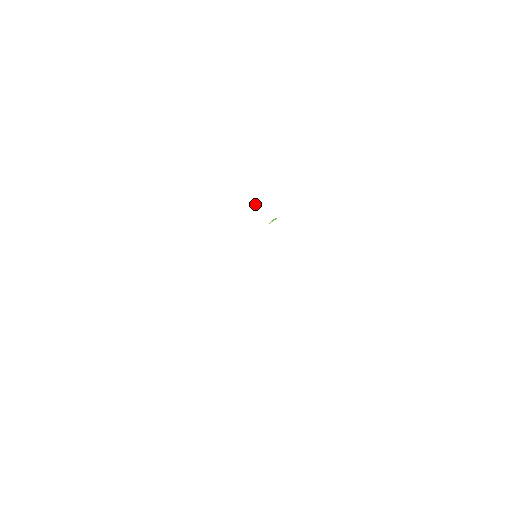
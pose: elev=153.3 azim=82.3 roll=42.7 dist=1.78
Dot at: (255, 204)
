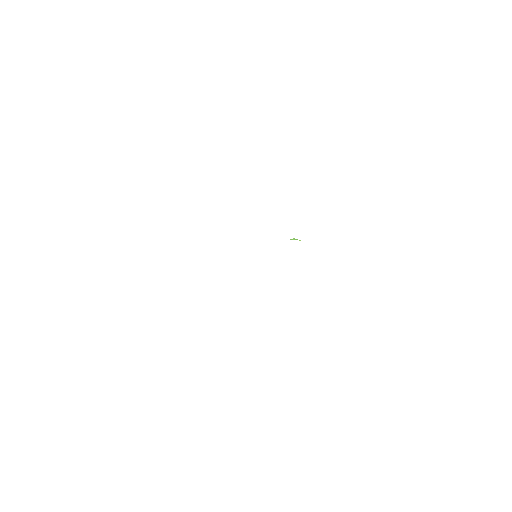
Dot at: occluded
